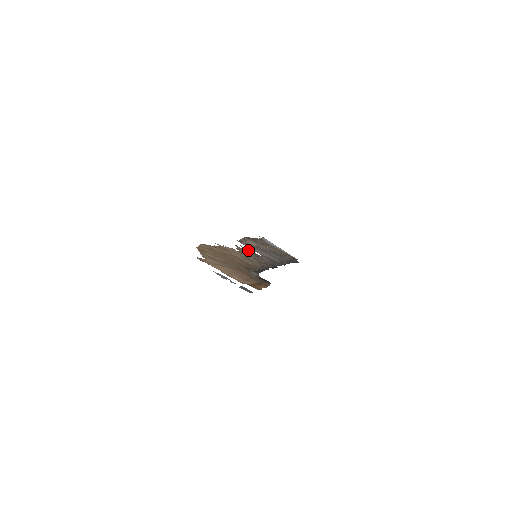
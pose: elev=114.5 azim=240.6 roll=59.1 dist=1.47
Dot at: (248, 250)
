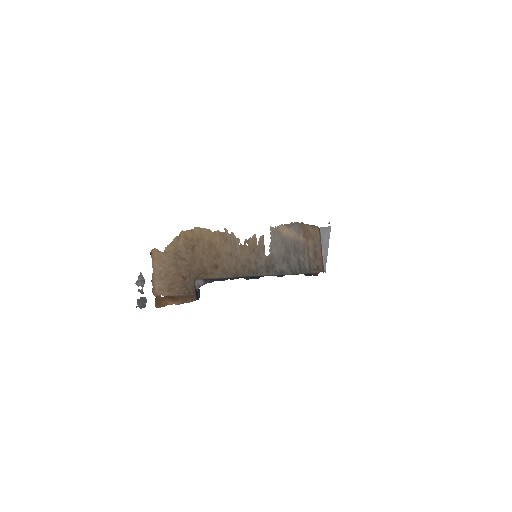
Dot at: (262, 244)
